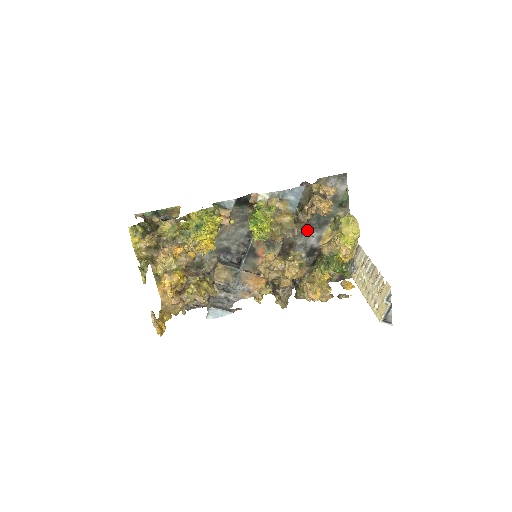
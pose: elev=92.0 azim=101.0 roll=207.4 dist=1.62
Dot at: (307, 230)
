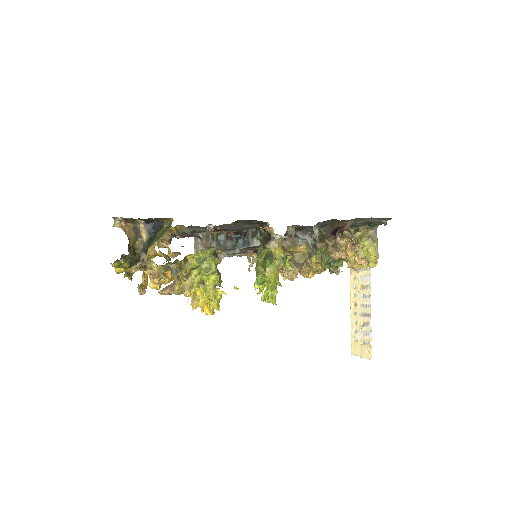
Dot at: occluded
